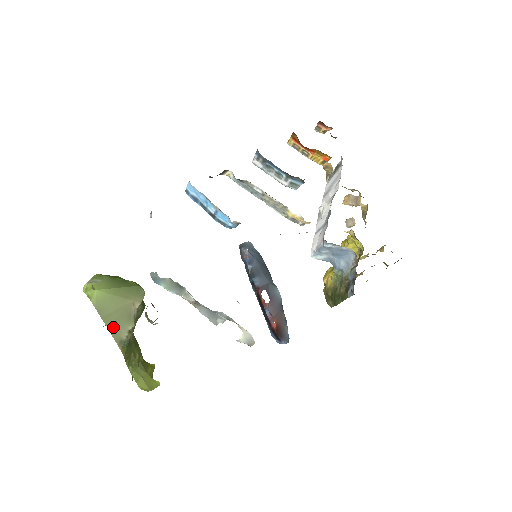
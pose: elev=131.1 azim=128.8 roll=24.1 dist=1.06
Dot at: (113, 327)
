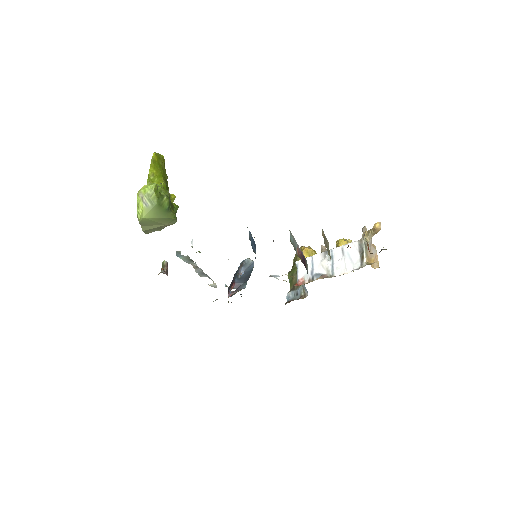
Dot at: (146, 231)
